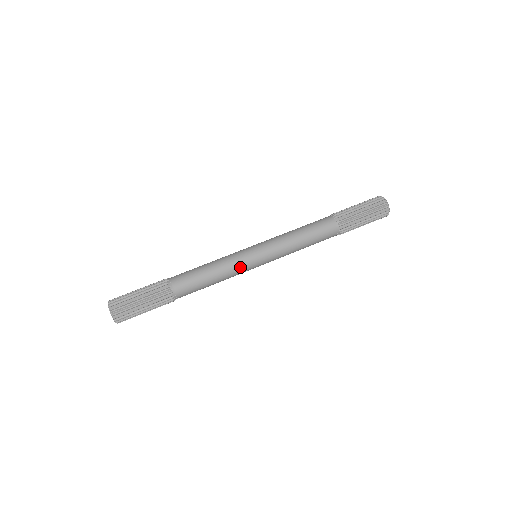
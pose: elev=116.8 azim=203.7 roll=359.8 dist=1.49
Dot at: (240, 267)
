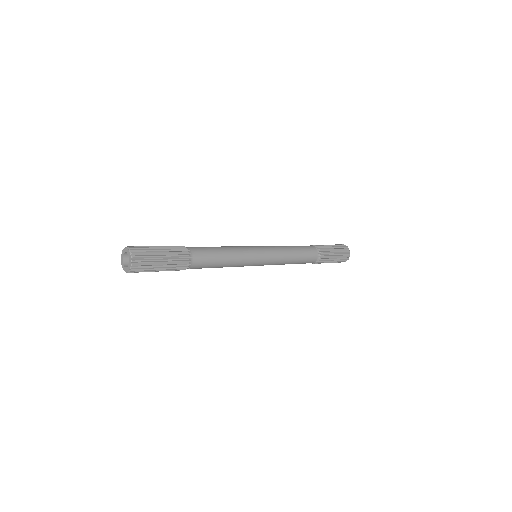
Dot at: (243, 266)
